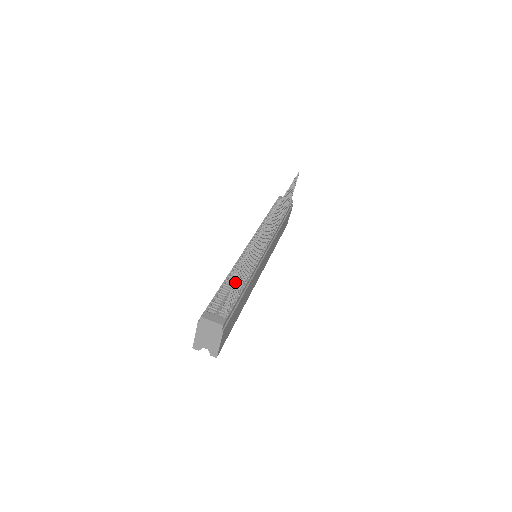
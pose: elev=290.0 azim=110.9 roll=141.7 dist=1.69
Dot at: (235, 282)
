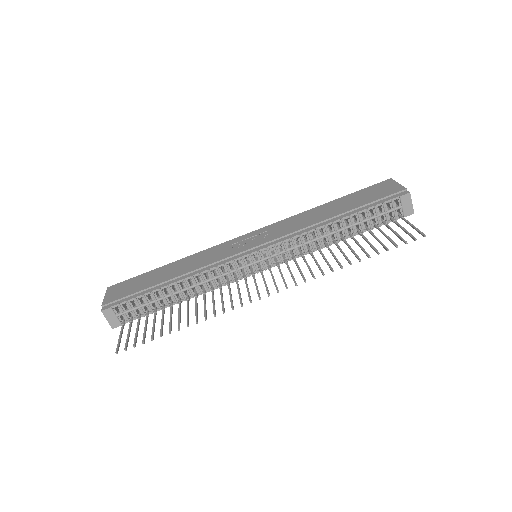
Dot at: (127, 341)
